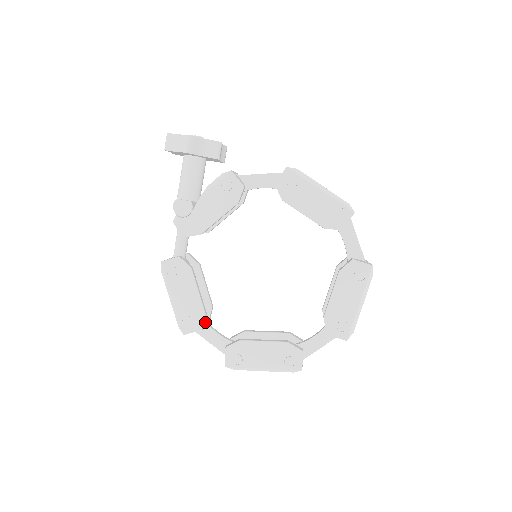
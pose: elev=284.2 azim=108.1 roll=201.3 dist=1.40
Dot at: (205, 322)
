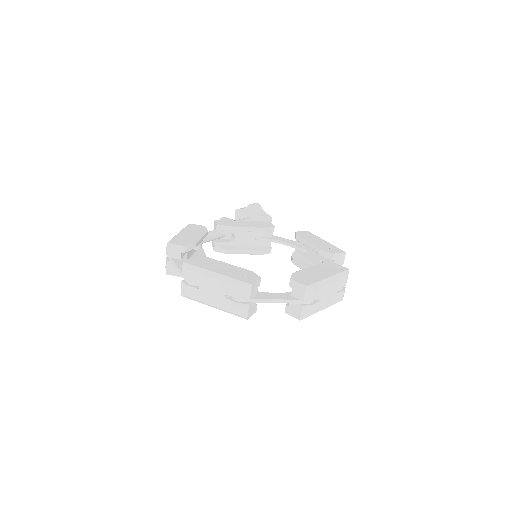
Dot at: (186, 259)
